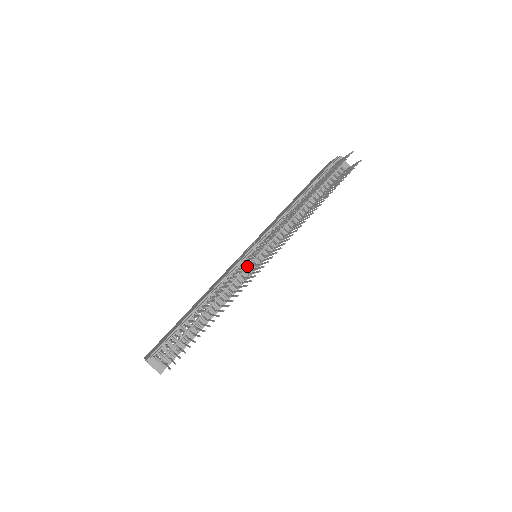
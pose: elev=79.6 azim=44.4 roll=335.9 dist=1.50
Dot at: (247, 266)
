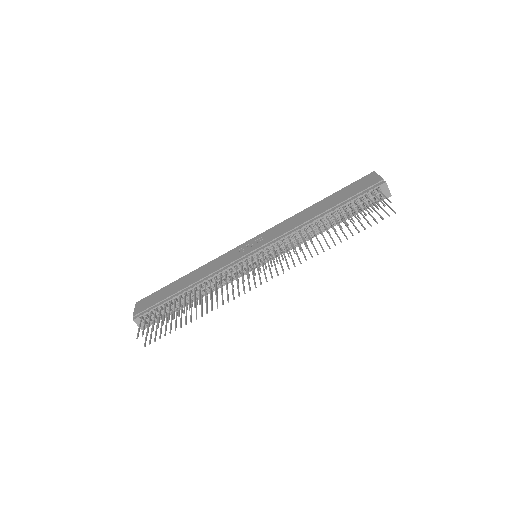
Dot at: occluded
